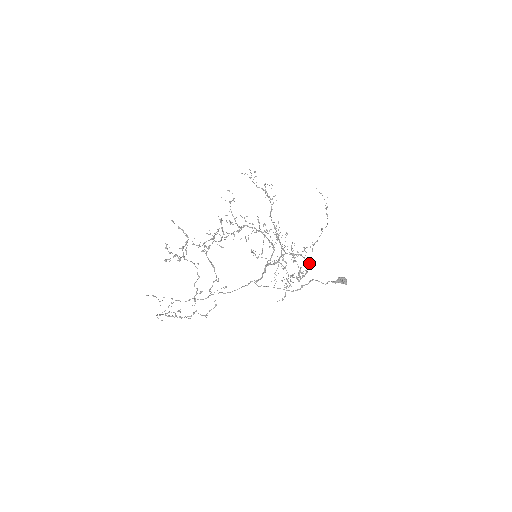
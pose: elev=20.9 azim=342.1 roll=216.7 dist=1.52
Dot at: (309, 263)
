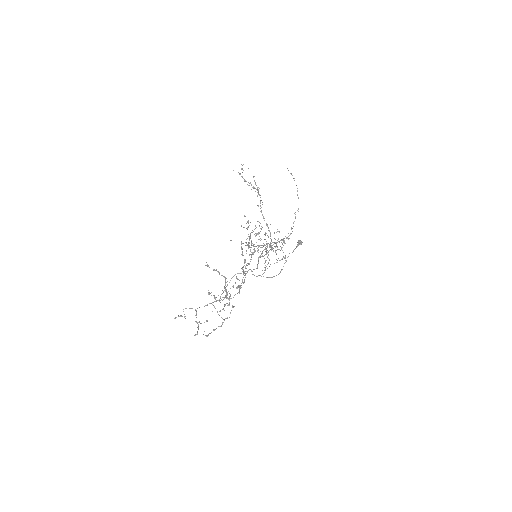
Dot at: occluded
